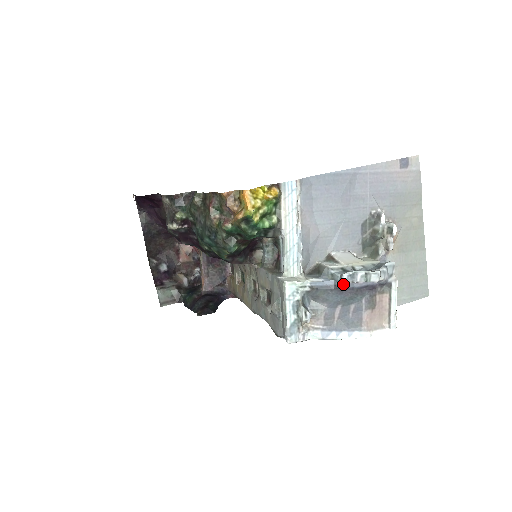
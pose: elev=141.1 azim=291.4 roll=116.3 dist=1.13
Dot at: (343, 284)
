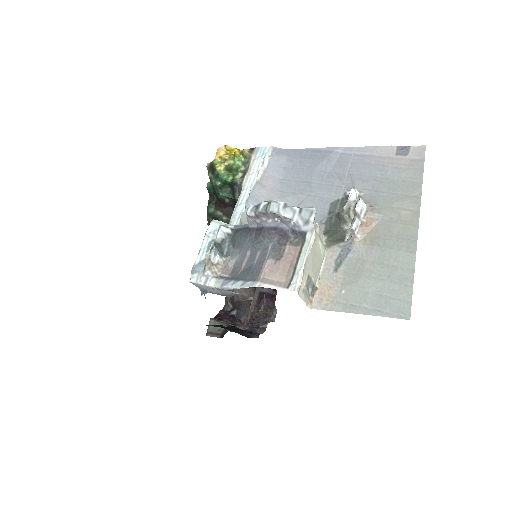
Dot at: (253, 221)
